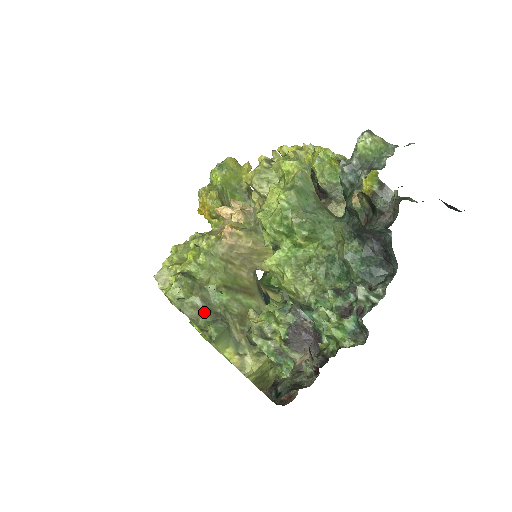
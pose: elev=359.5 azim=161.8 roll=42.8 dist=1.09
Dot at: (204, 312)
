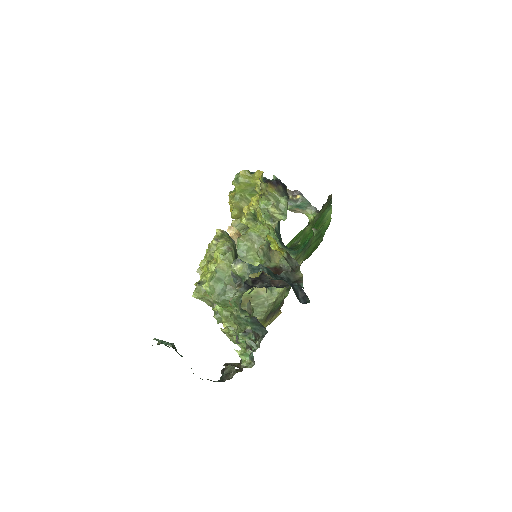
Dot at: (213, 305)
